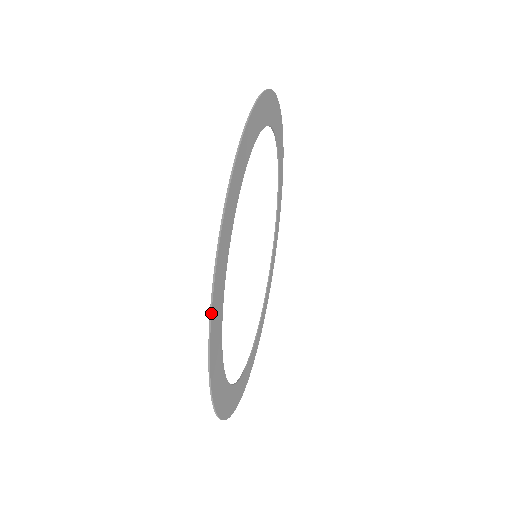
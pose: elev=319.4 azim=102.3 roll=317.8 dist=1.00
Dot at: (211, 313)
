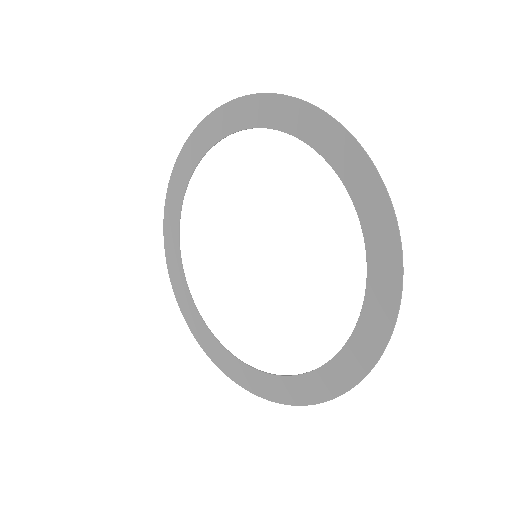
Dot at: occluded
